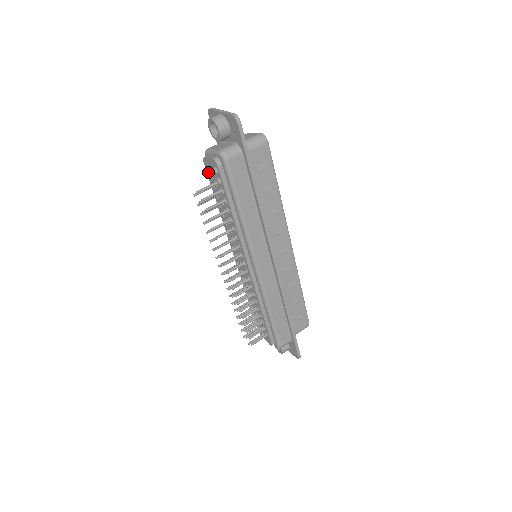
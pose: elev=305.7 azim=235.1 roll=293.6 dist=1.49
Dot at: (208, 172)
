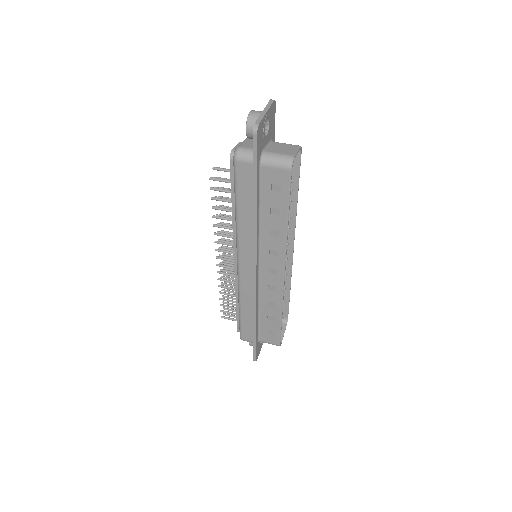
Dot at: occluded
